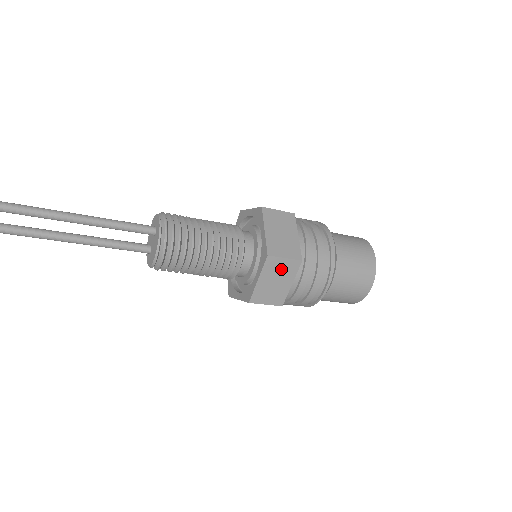
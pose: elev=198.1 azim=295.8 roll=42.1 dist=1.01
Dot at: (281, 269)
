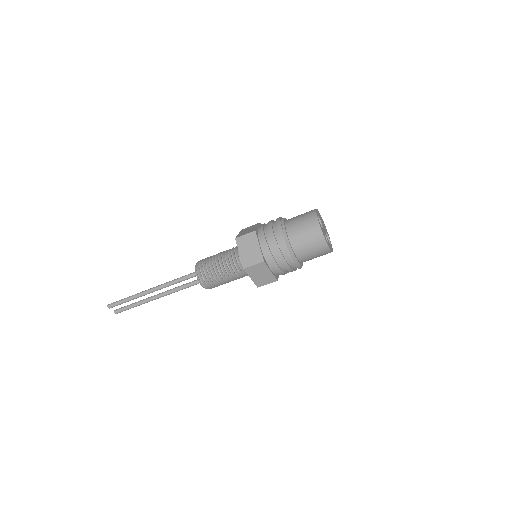
Dot at: (257, 269)
